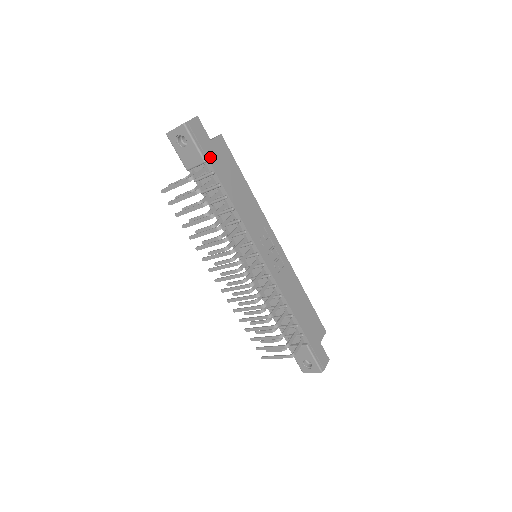
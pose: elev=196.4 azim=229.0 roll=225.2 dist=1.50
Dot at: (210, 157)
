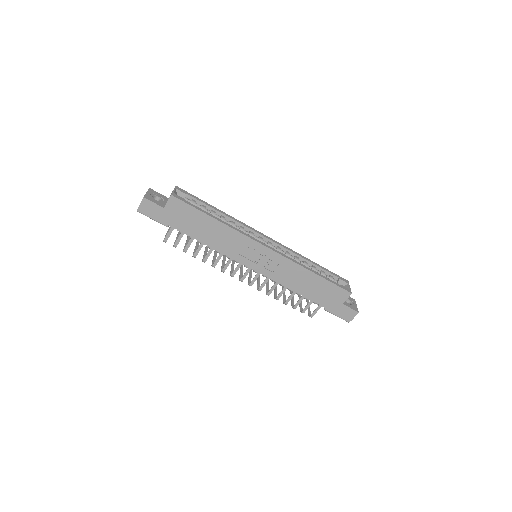
Dot at: (169, 222)
